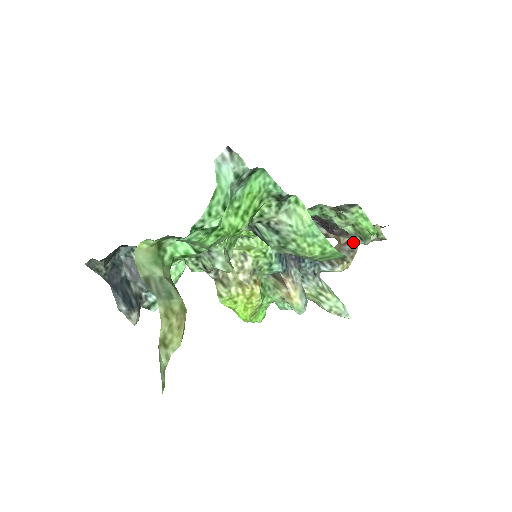
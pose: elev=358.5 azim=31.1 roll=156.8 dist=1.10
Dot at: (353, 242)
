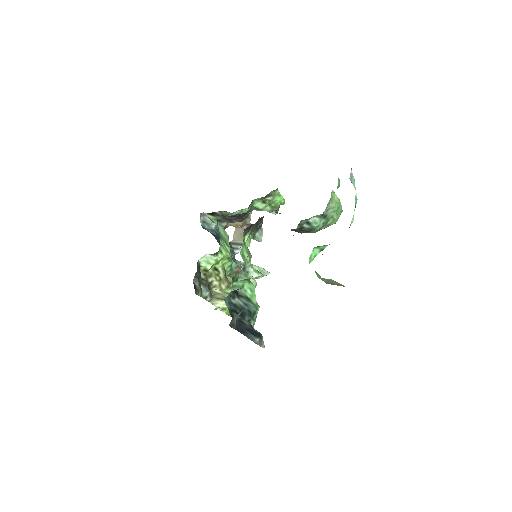
Dot at: (247, 221)
